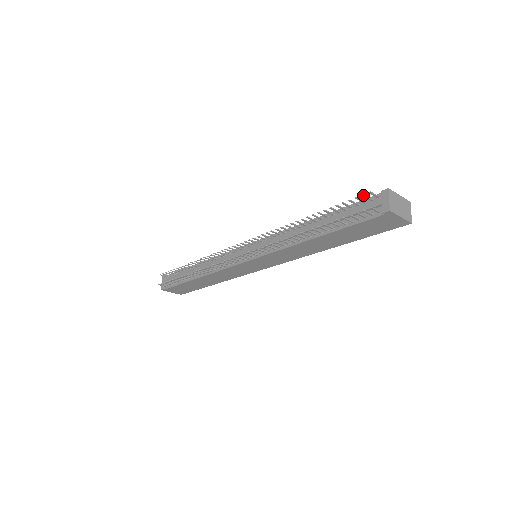
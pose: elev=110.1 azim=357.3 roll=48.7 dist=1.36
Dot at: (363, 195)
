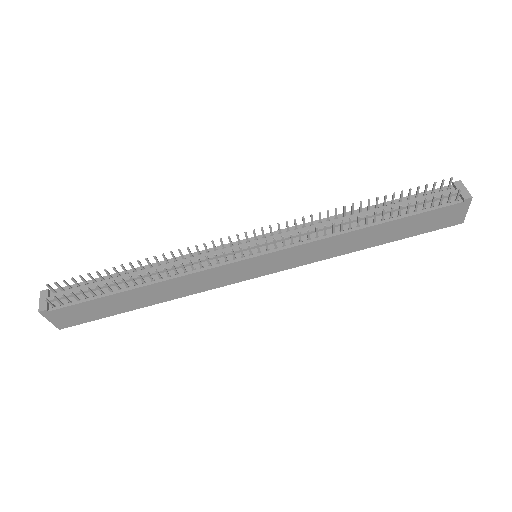
Dot at: (444, 180)
